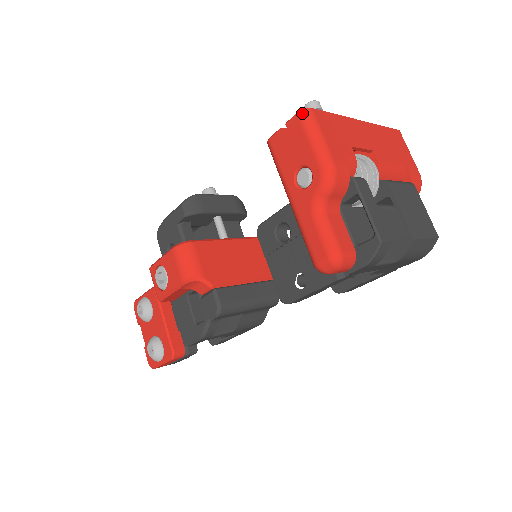
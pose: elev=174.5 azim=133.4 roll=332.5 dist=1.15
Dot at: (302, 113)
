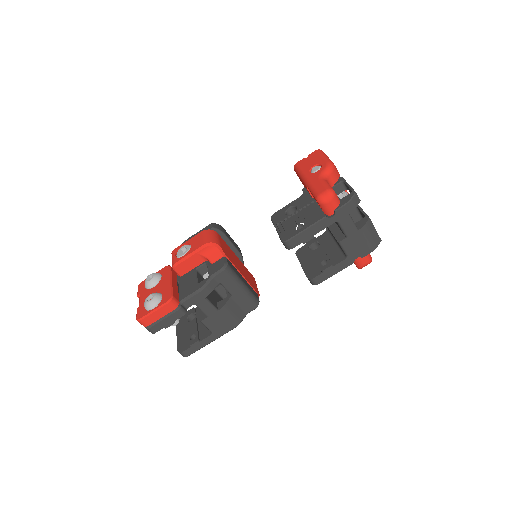
Dot at: (319, 150)
